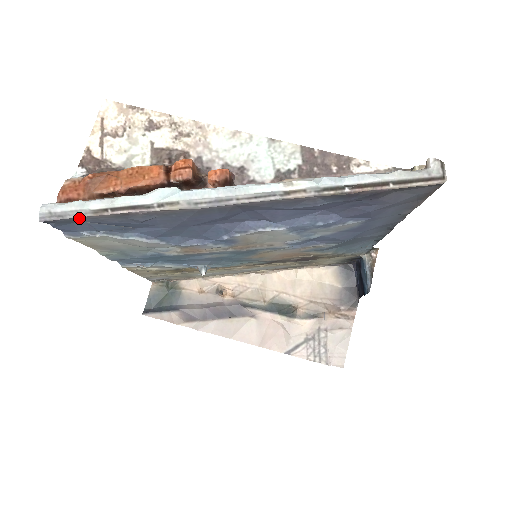
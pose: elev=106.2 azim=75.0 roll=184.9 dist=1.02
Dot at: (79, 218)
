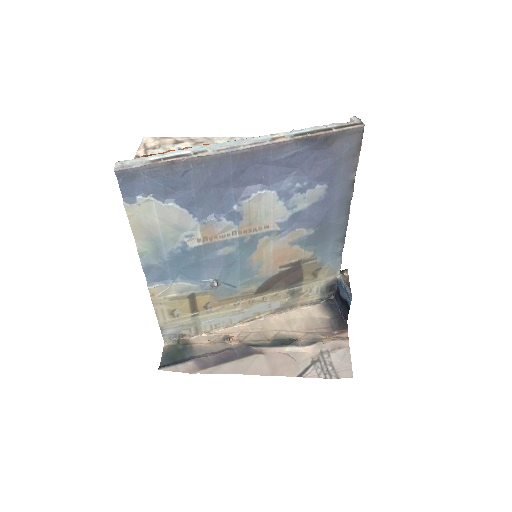
Dot at: (141, 168)
